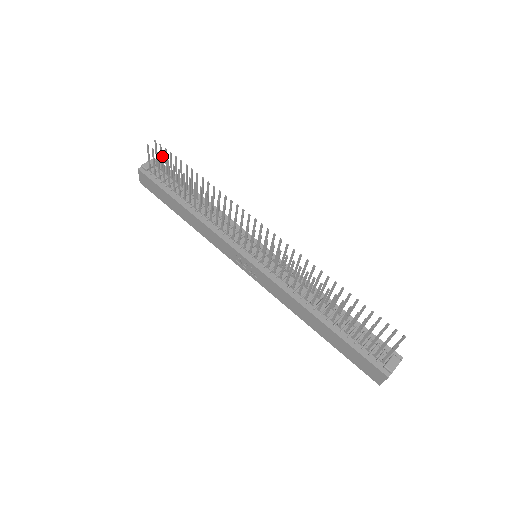
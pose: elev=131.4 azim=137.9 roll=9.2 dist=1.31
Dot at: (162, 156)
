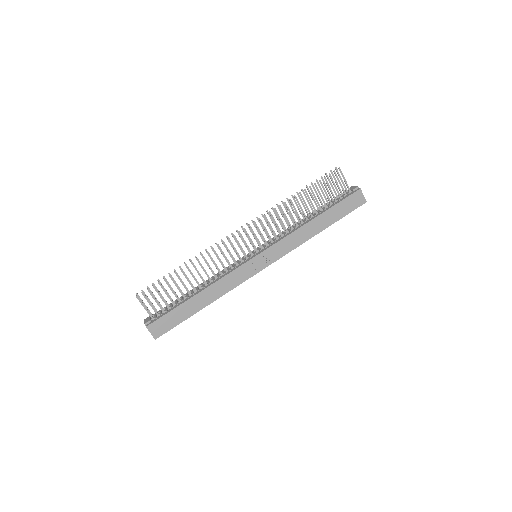
Dot at: occluded
